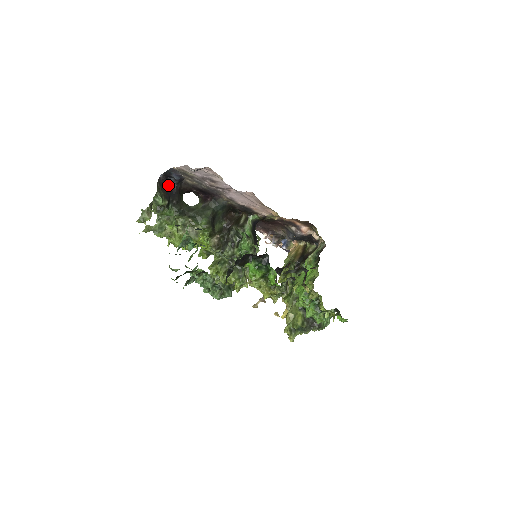
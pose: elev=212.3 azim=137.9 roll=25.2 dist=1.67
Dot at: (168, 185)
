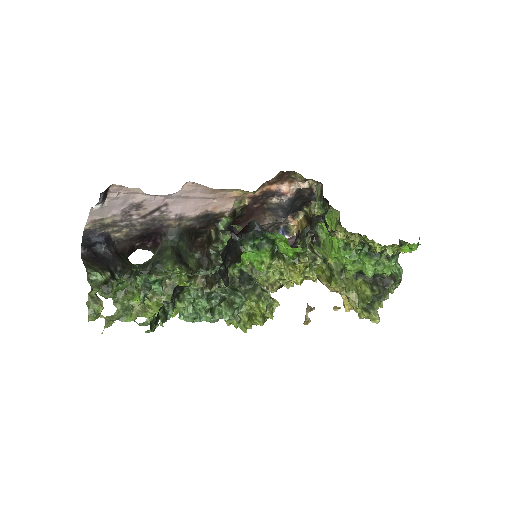
Dot at: (98, 256)
